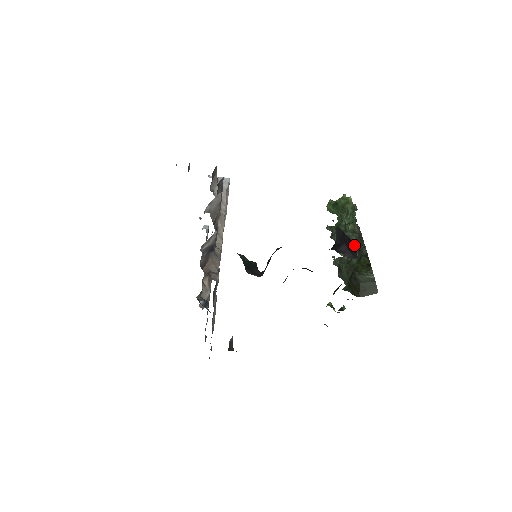
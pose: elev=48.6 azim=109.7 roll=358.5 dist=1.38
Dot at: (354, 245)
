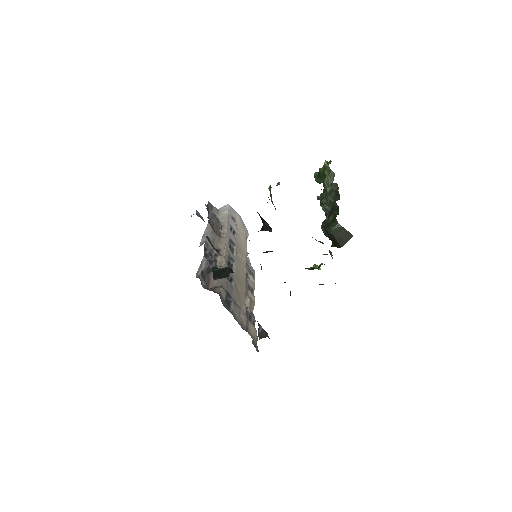
Dot at: occluded
